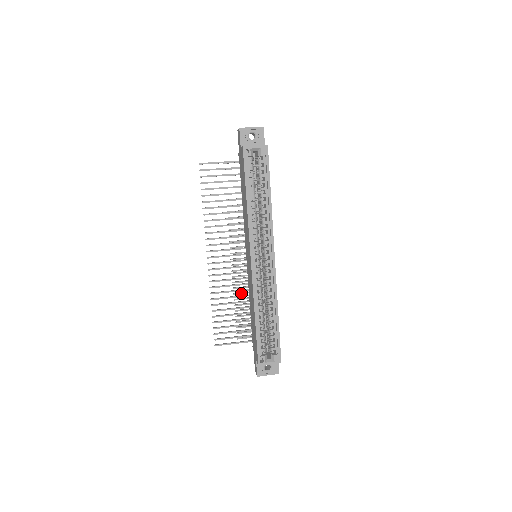
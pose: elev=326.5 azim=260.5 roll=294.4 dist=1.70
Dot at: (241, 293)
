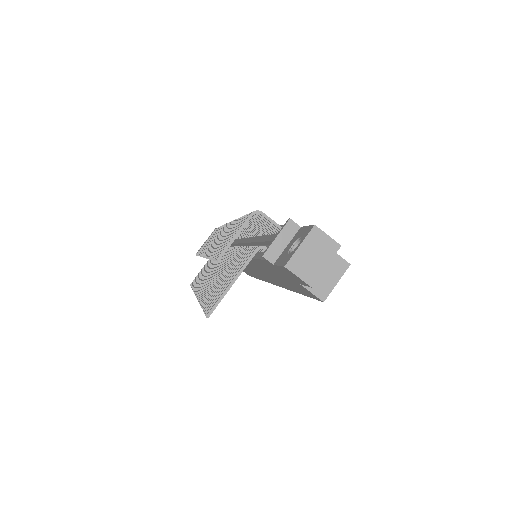
Dot at: occluded
